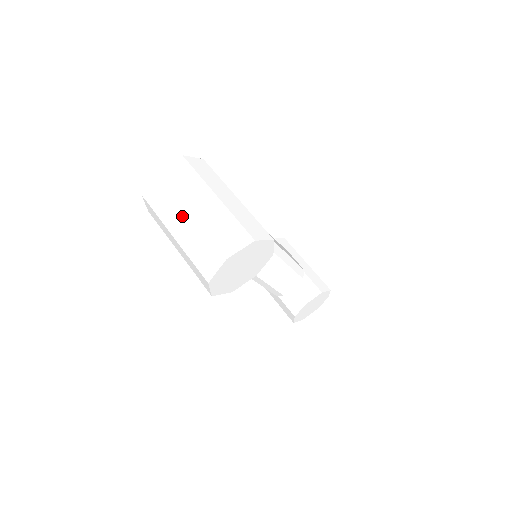
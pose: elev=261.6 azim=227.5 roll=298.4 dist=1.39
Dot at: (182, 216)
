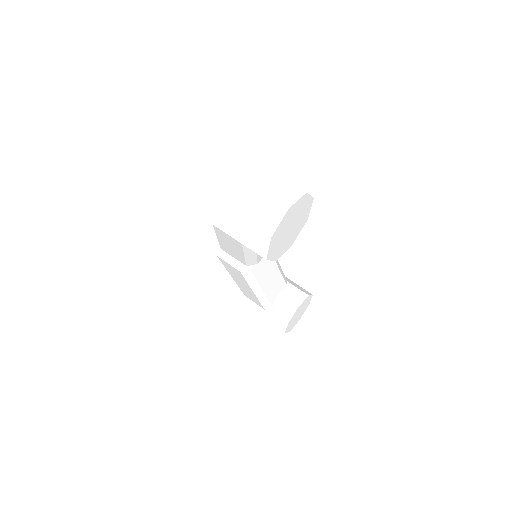
Dot at: (228, 183)
